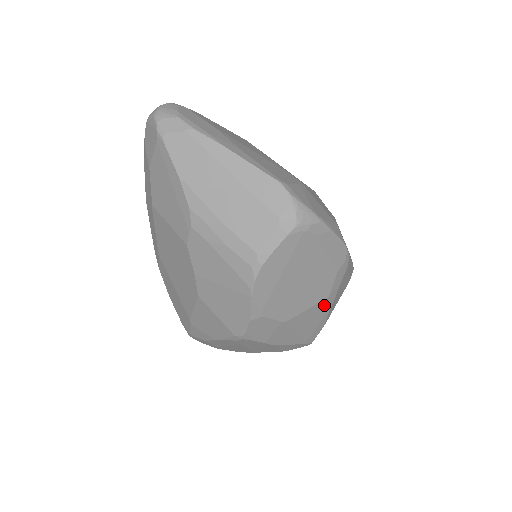
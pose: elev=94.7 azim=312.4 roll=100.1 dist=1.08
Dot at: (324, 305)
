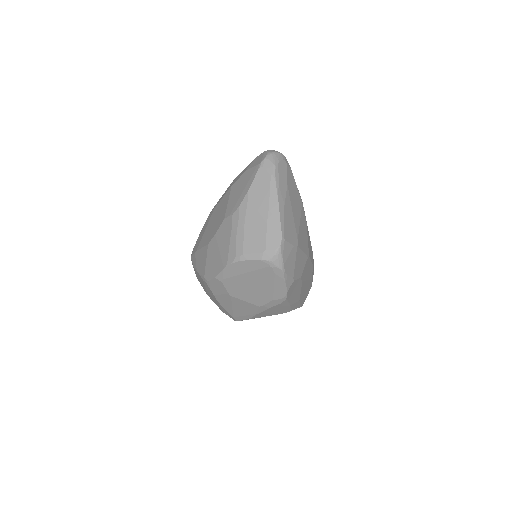
Dot at: (255, 308)
